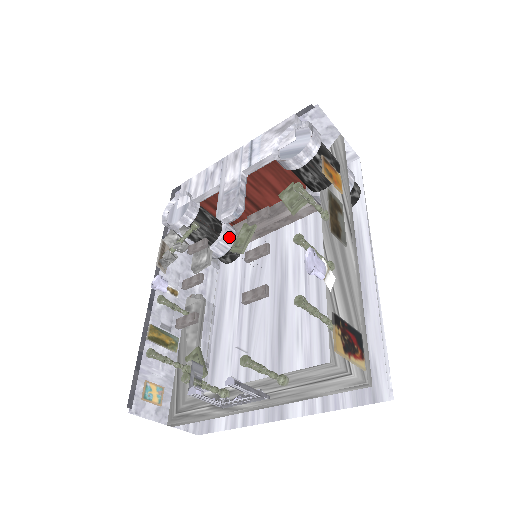
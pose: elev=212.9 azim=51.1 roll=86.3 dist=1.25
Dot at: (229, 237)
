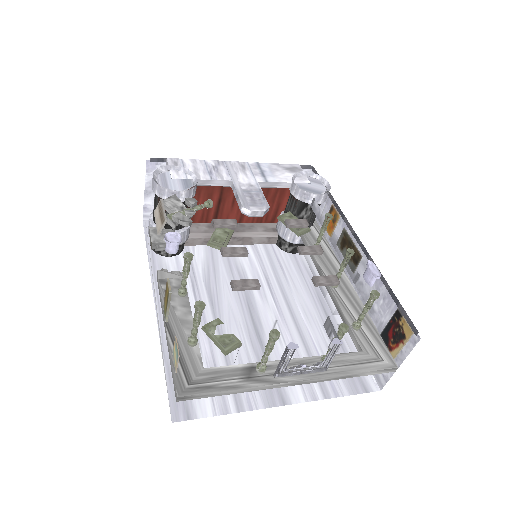
Dot at: (189, 231)
